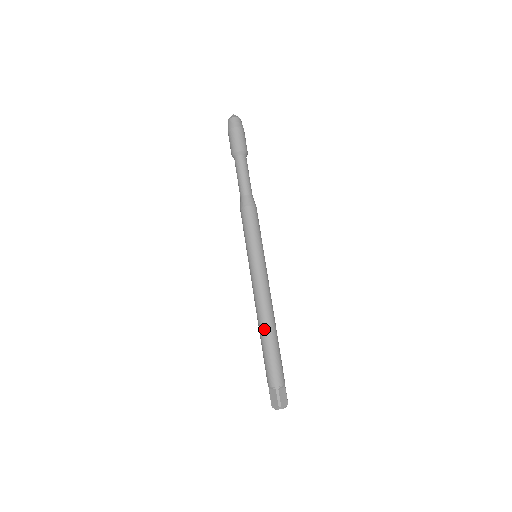
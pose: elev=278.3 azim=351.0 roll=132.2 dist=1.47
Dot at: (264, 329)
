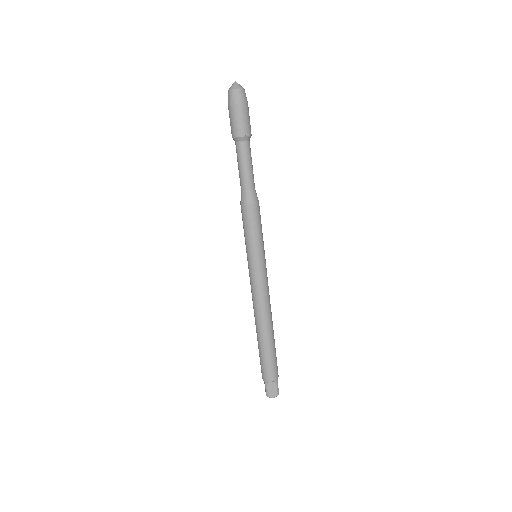
Dot at: (269, 330)
